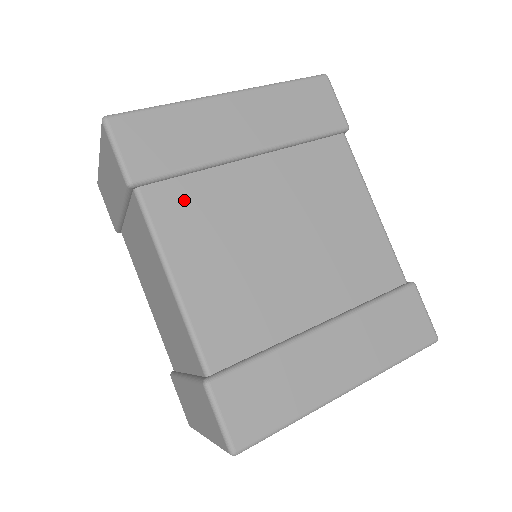
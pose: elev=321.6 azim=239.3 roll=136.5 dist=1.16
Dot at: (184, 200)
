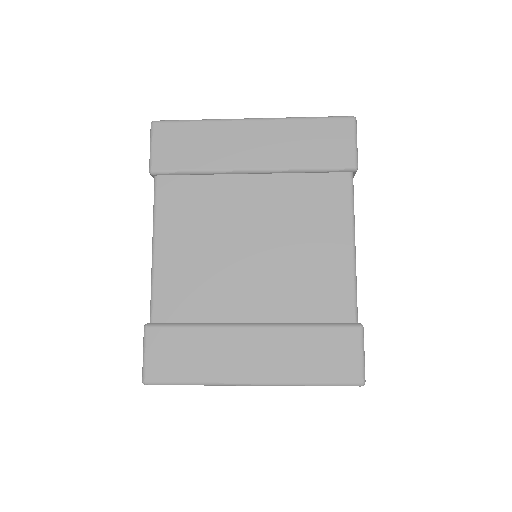
Dot at: (185, 193)
